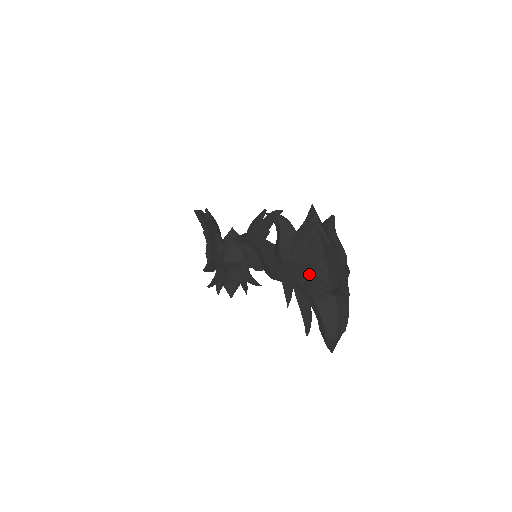
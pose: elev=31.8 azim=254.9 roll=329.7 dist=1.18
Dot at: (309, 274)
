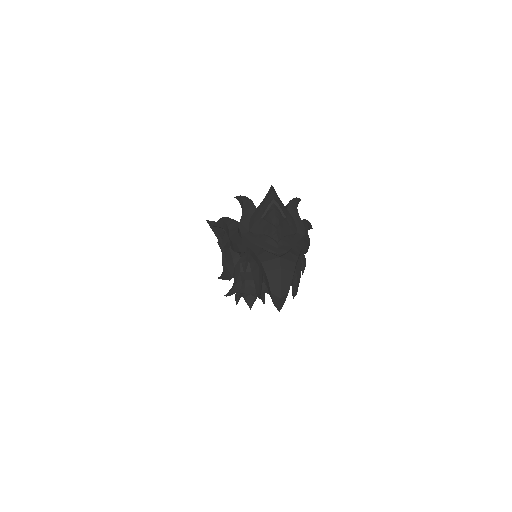
Dot at: (261, 242)
